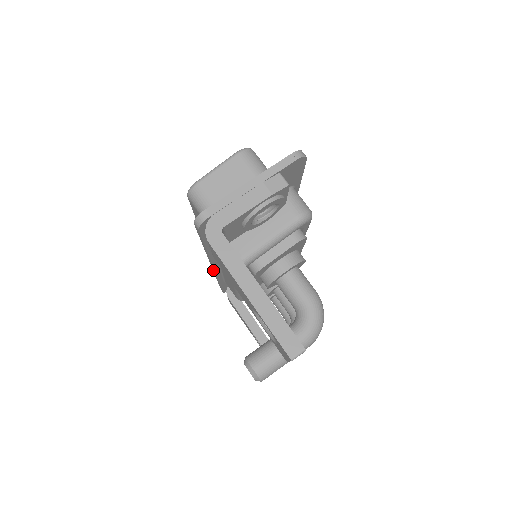
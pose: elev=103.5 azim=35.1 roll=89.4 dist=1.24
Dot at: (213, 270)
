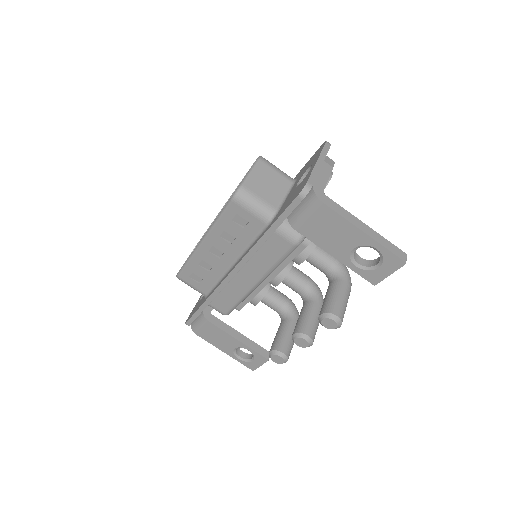
Dot at: (225, 280)
